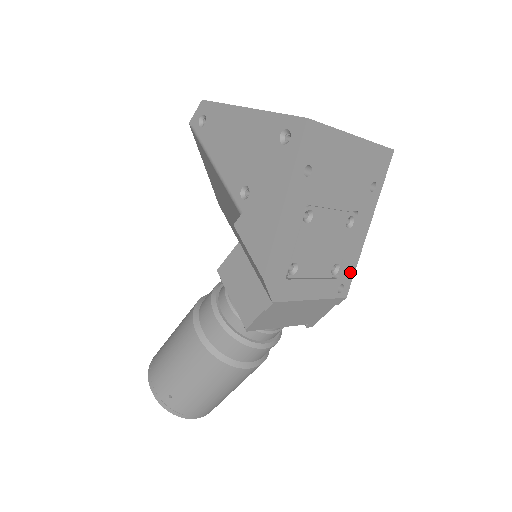
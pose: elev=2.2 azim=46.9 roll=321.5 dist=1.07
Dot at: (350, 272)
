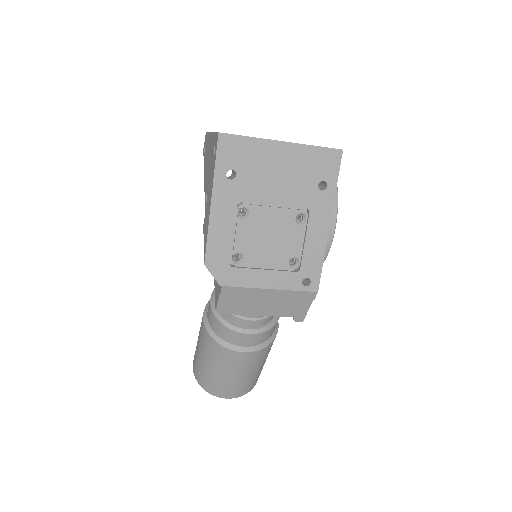
Dot at: (316, 267)
